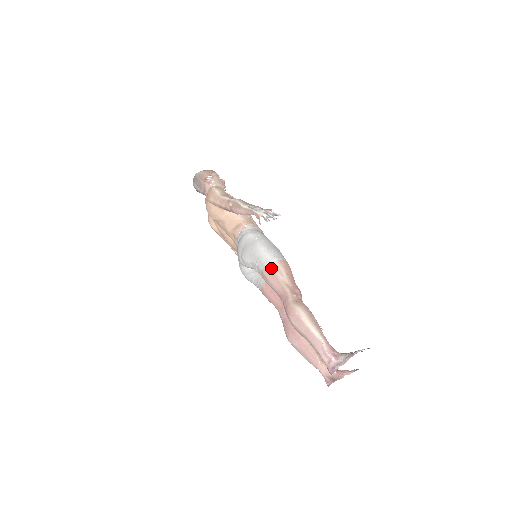
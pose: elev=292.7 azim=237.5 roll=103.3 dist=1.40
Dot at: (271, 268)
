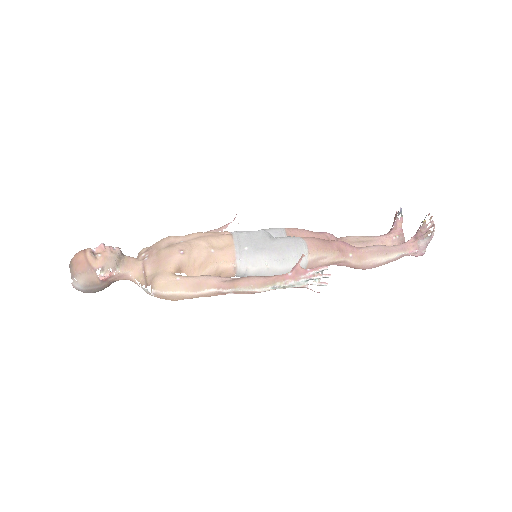
Dot at: (312, 266)
